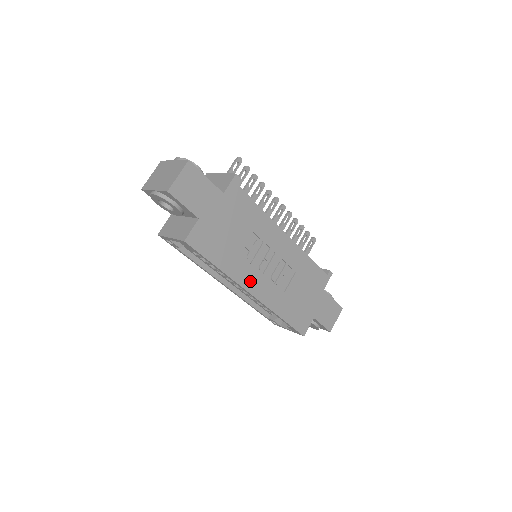
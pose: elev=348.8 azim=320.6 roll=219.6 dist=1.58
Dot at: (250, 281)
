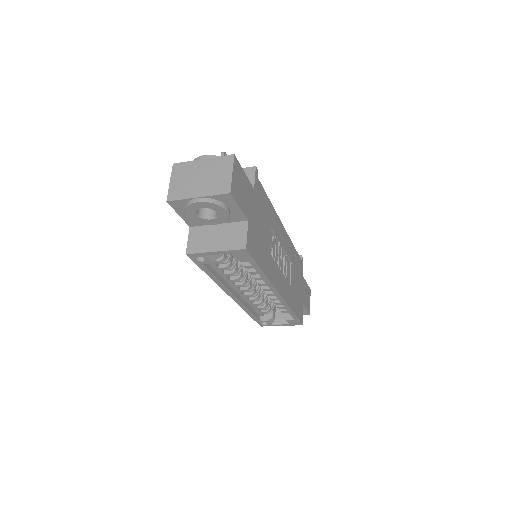
Dot at: (277, 280)
